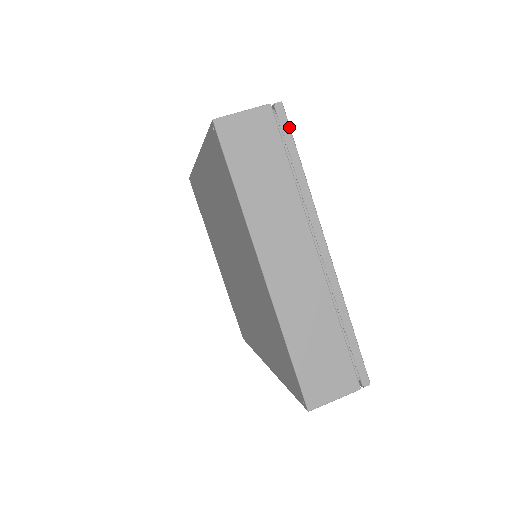
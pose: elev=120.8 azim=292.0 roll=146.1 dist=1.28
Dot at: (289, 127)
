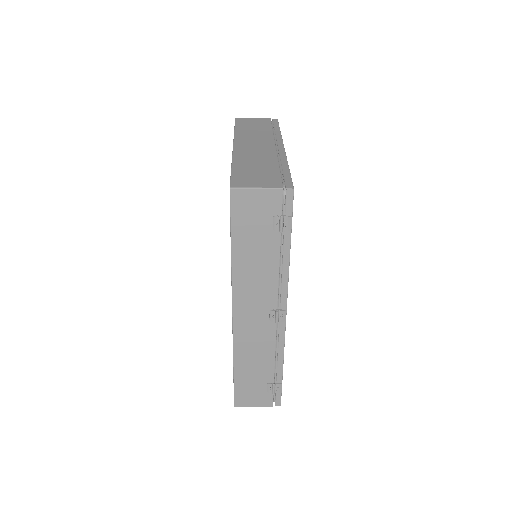
Dot at: (278, 123)
